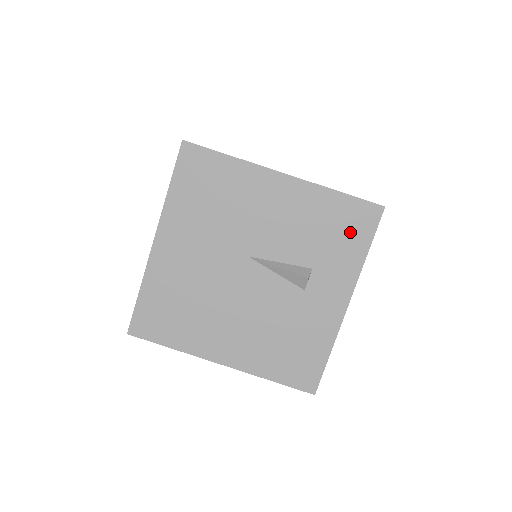
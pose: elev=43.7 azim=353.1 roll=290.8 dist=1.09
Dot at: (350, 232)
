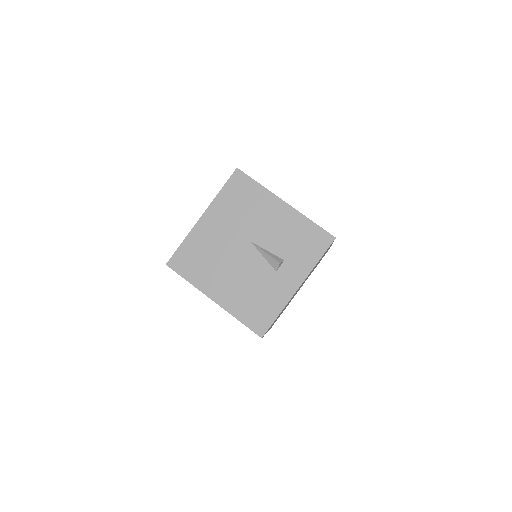
Dot at: (312, 246)
